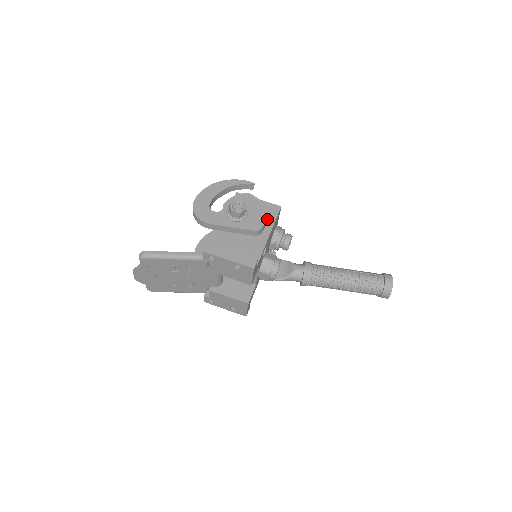
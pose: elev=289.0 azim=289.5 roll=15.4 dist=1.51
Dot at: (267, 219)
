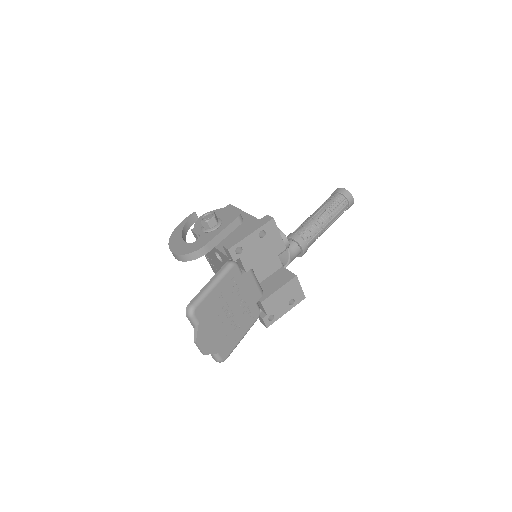
Dot at: occluded
